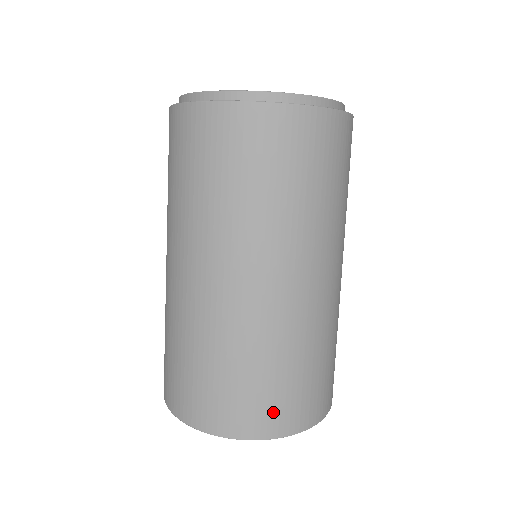
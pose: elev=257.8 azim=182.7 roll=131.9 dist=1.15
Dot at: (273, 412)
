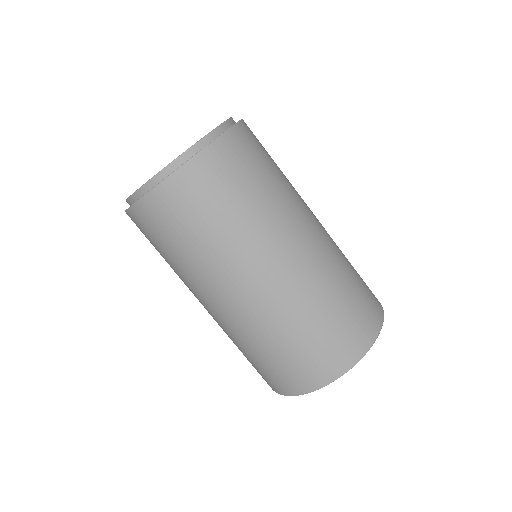
Dot at: (326, 361)
